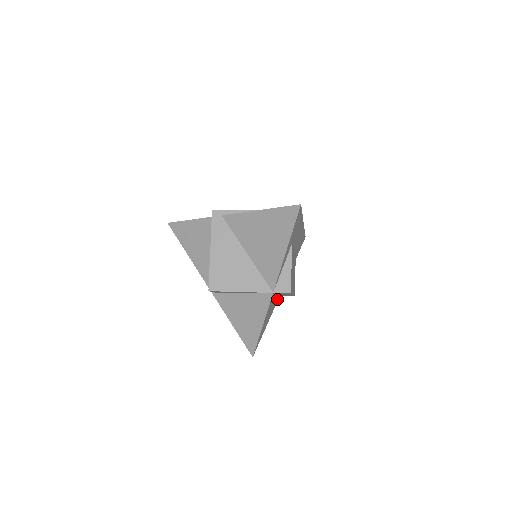
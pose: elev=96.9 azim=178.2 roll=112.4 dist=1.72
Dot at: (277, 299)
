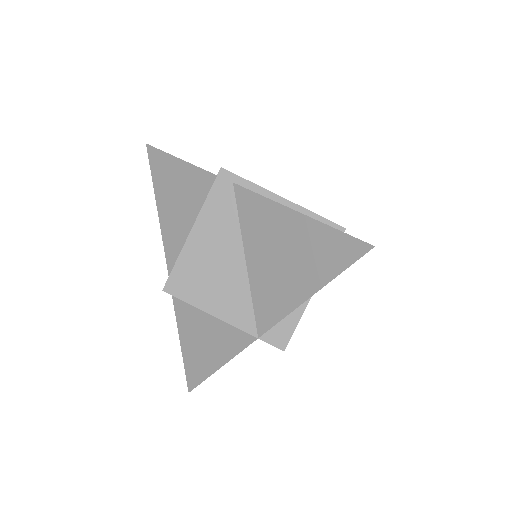
Dot at: occluded
